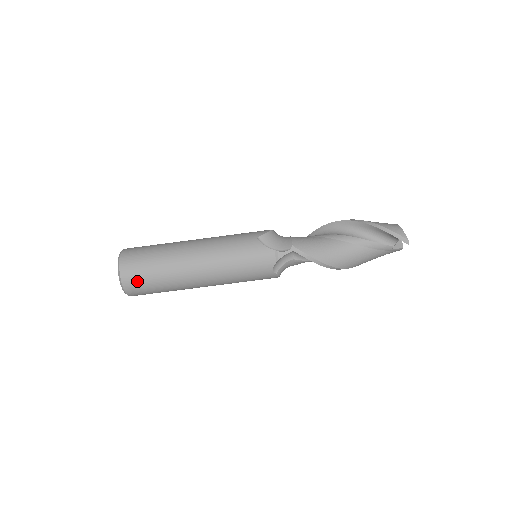
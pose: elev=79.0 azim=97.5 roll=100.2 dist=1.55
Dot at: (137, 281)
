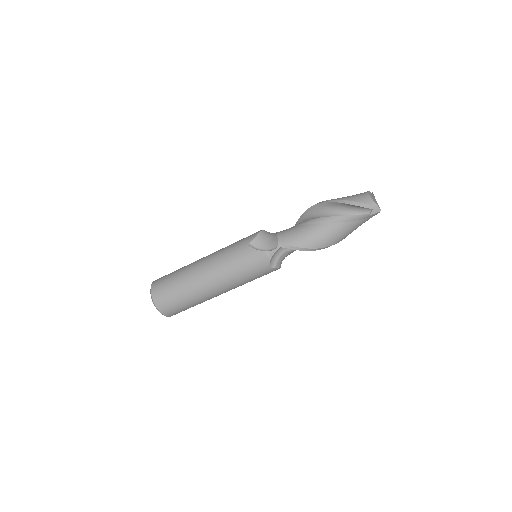
Dot at: (169, 306)
